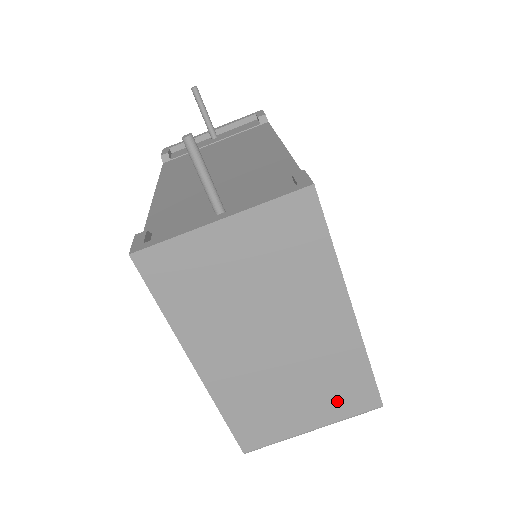
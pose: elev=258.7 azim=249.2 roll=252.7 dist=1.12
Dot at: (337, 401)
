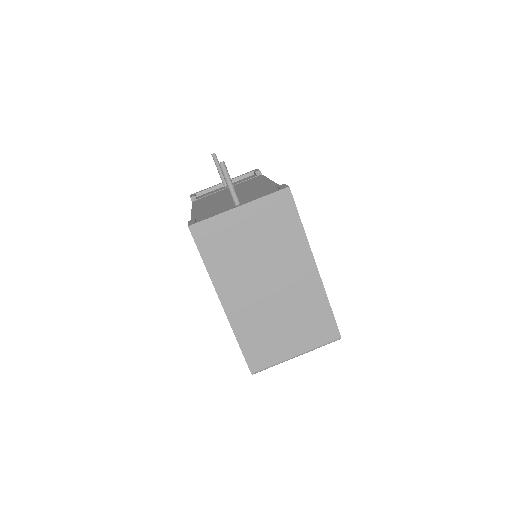
Dot at: (311, 332)
